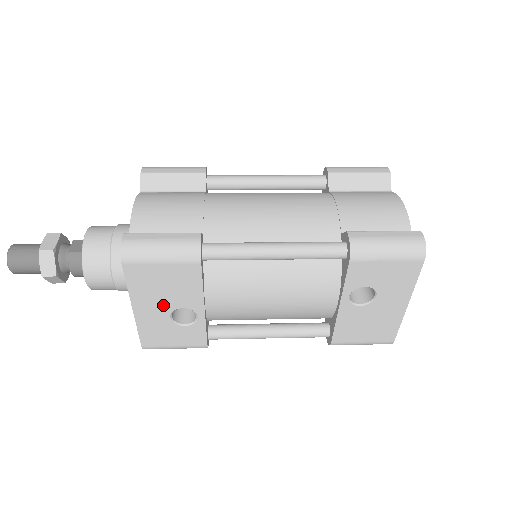
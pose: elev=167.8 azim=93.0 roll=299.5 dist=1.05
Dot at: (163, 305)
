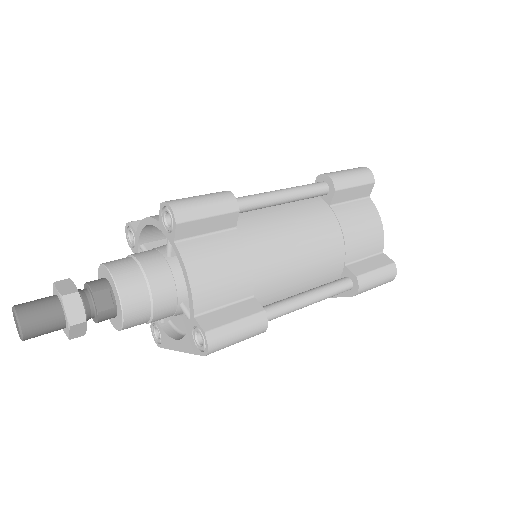
Dot at: occluded
